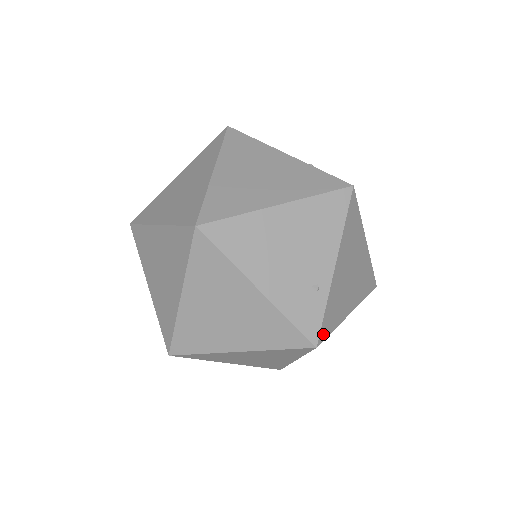
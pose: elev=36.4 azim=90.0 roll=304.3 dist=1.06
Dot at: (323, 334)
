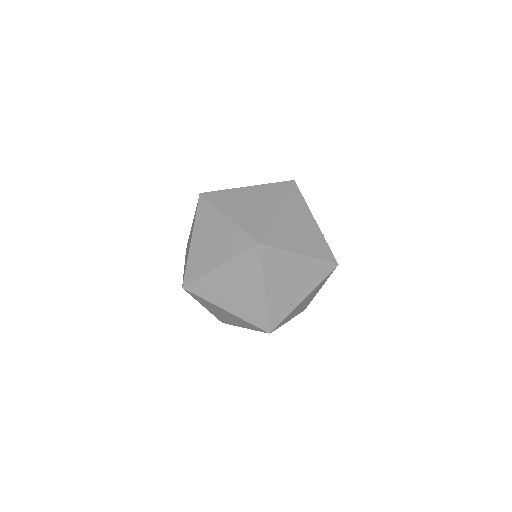
Dot at: (276, 328)
